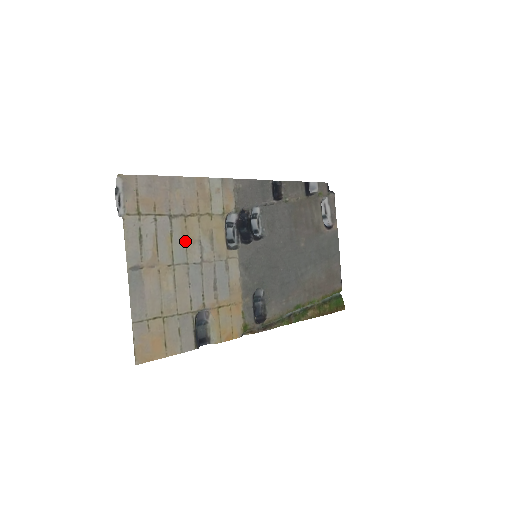
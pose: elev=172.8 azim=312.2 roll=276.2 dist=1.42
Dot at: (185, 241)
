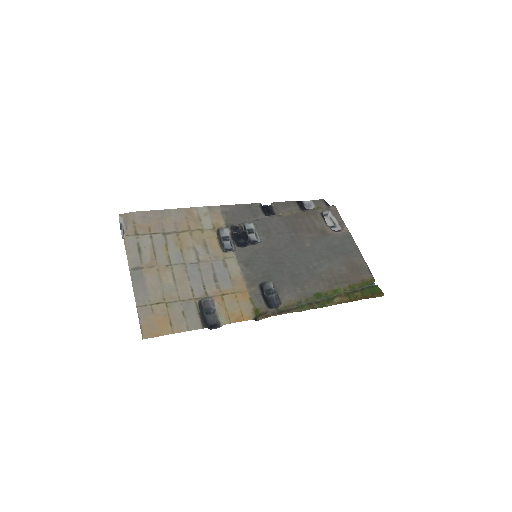
Dot at: (180, 249)
